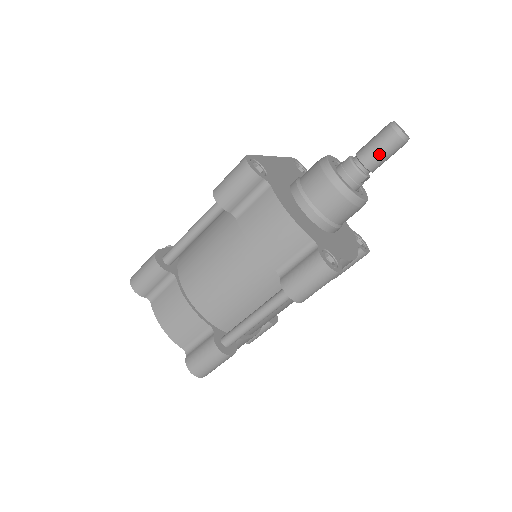
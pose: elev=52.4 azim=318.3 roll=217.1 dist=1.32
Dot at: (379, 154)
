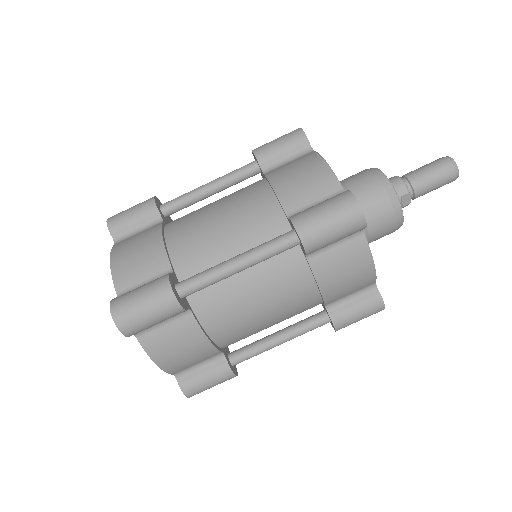
Dot at: (427, 173)
